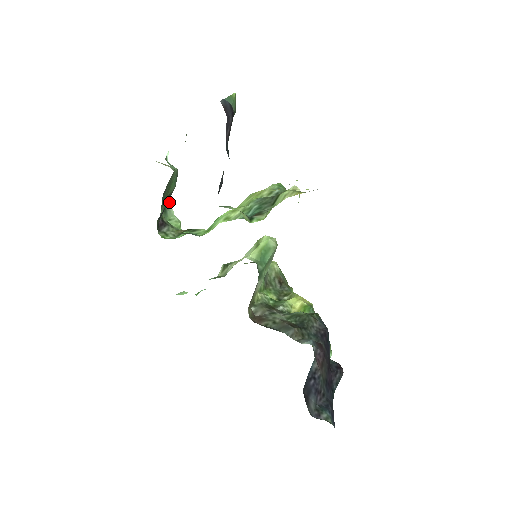
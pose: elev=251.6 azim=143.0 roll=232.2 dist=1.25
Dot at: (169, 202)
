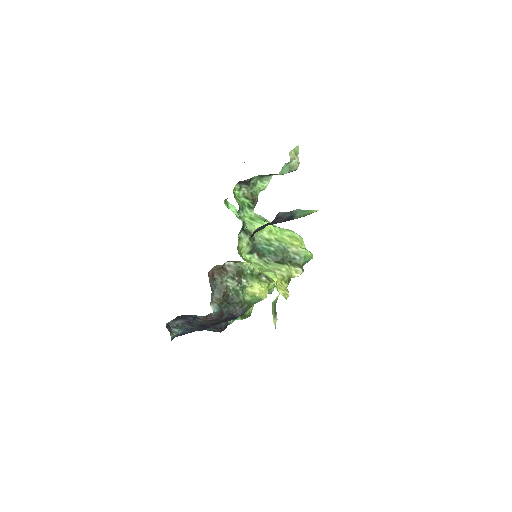
Dot at: occluded
